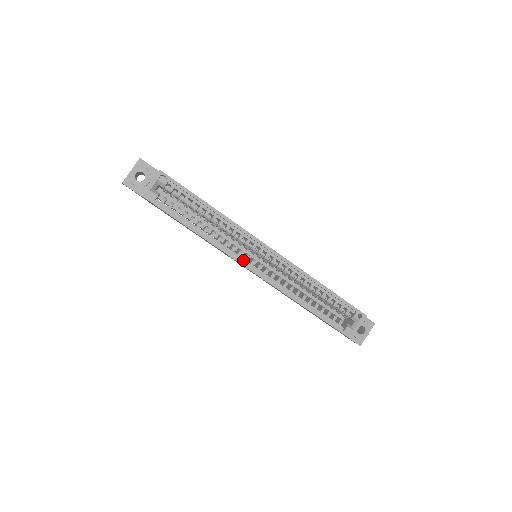
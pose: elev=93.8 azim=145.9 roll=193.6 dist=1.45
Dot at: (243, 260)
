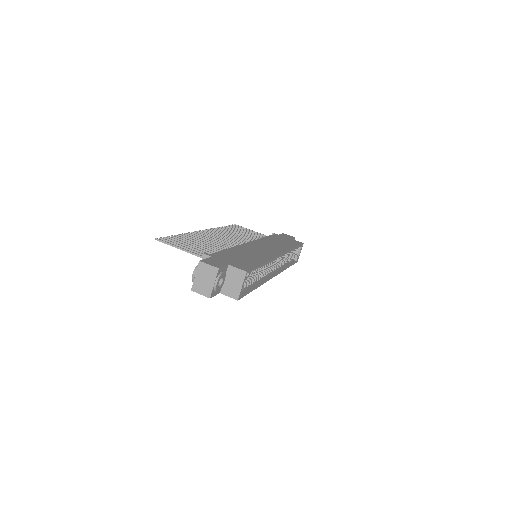
Dot at: (270, 275)
